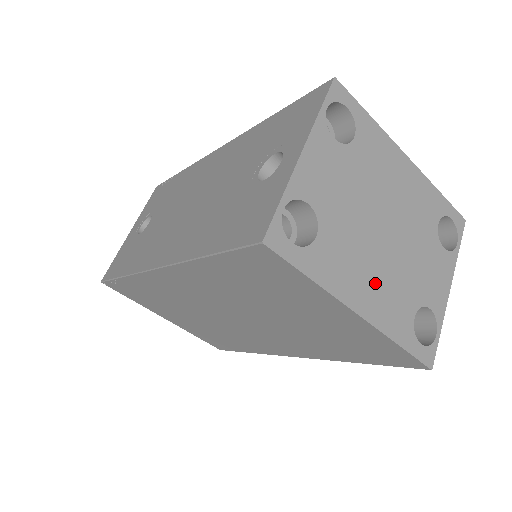
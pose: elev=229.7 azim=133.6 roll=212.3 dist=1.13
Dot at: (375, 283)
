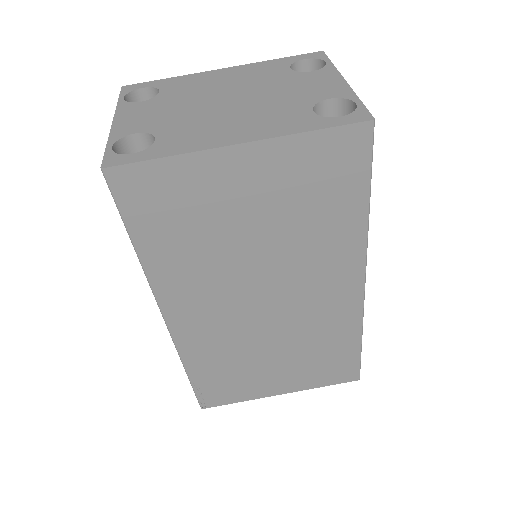
Dot at: (243, 123)
